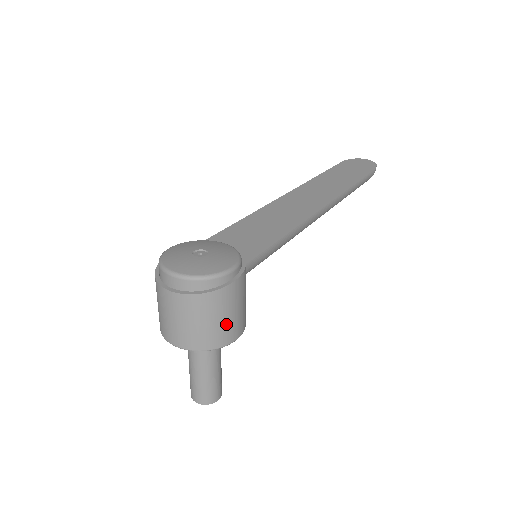
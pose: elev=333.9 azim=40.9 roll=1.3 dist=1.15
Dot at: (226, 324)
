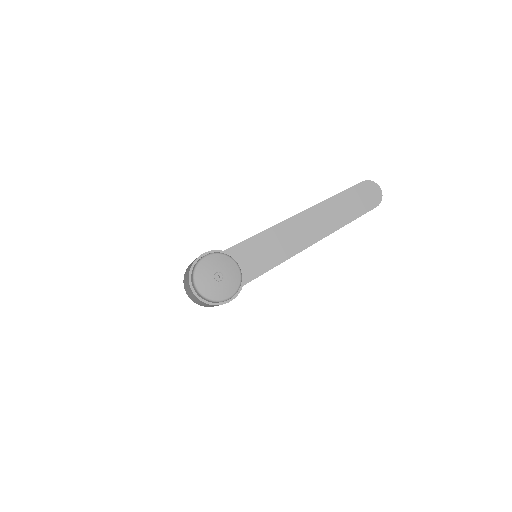
Dot at: occluded
